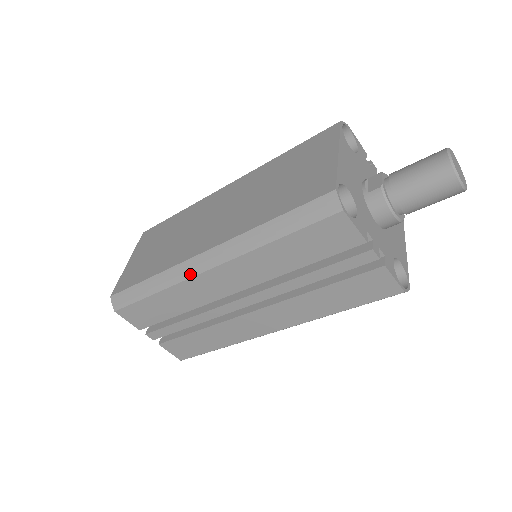
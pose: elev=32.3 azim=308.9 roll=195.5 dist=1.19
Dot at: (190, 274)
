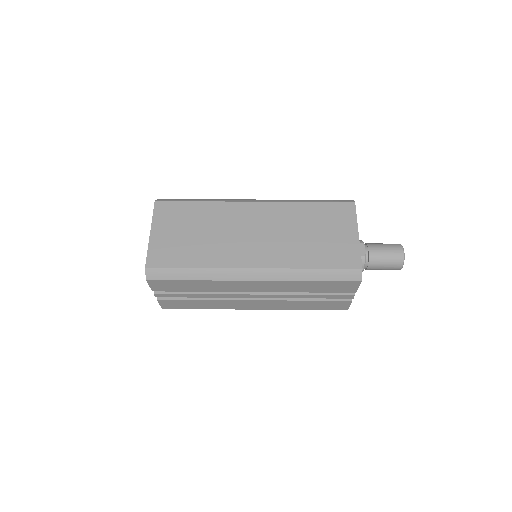
Dot at: (237, 278)
